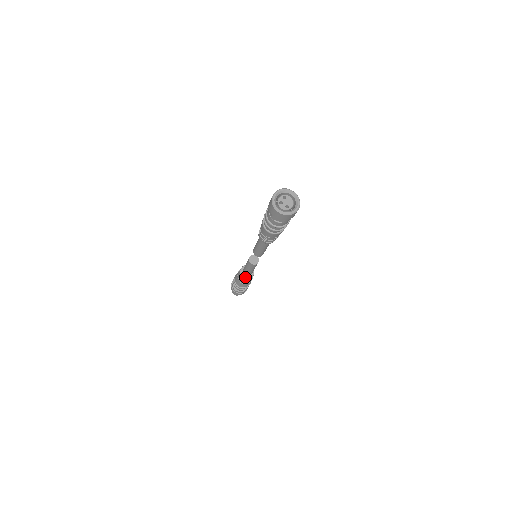
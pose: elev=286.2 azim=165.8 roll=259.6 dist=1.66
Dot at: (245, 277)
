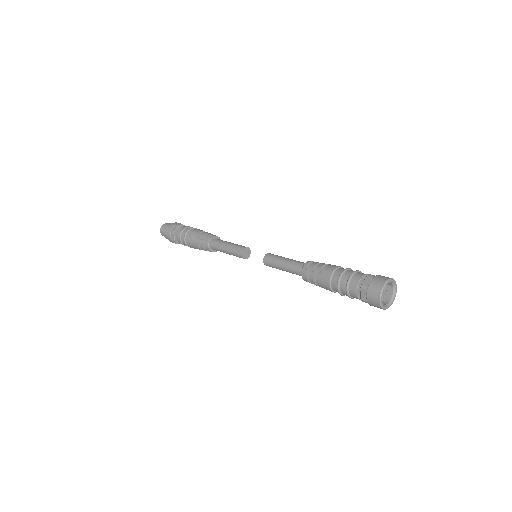
Dot at: (213, 251)
